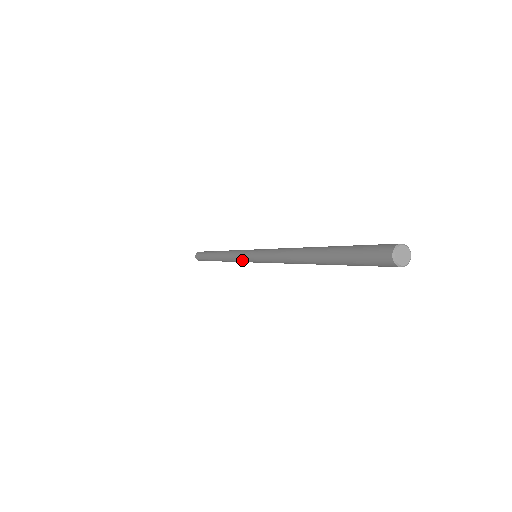
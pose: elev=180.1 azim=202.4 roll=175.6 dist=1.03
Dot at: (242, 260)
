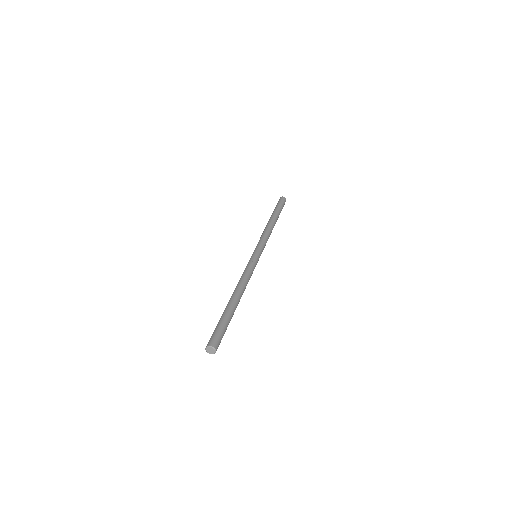
Dot at: (256, 246)
